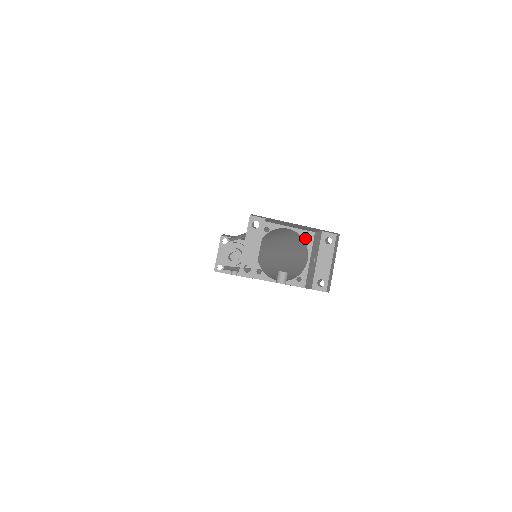
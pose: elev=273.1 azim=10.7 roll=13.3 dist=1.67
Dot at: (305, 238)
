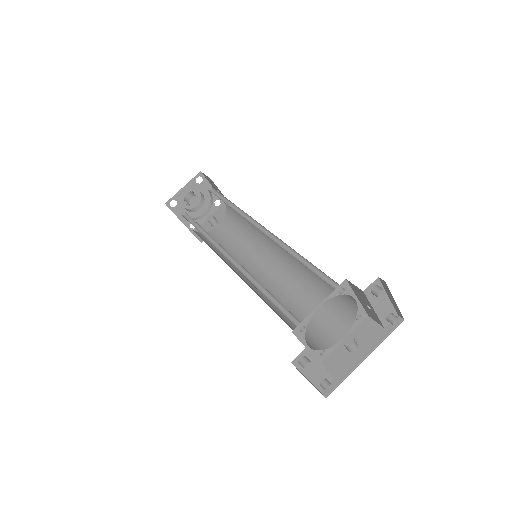
Dot at: (334, 282)
